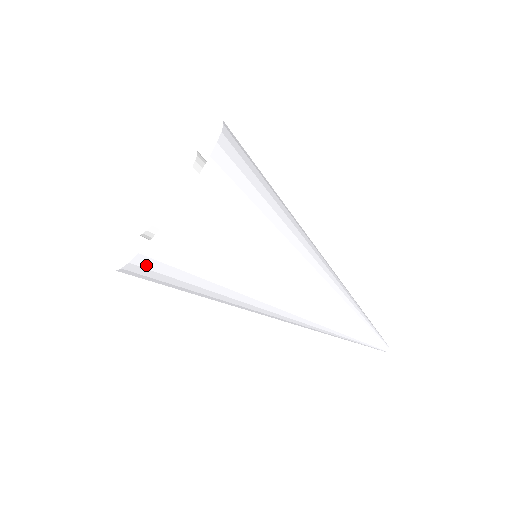
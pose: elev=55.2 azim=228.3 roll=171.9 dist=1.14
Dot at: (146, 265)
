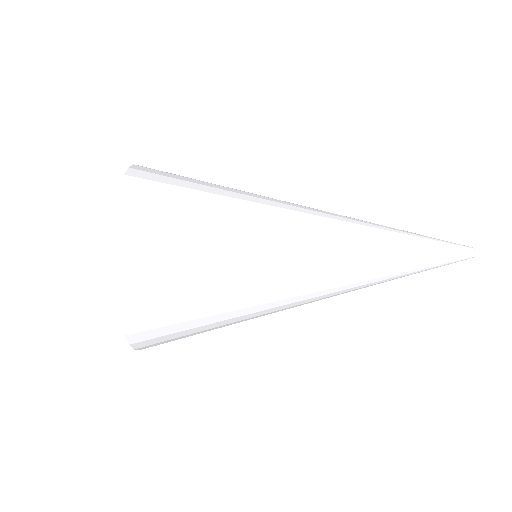
Dot at: occluded
